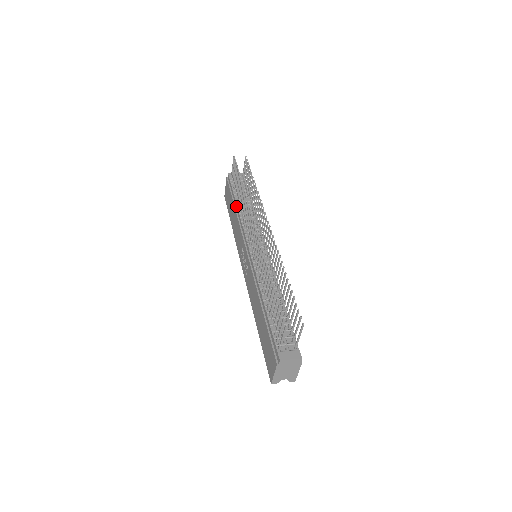
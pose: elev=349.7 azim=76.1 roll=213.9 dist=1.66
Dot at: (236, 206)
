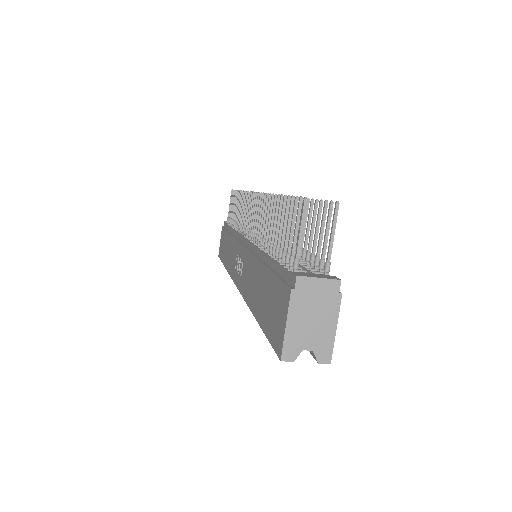
Dot at: (231, 229)
